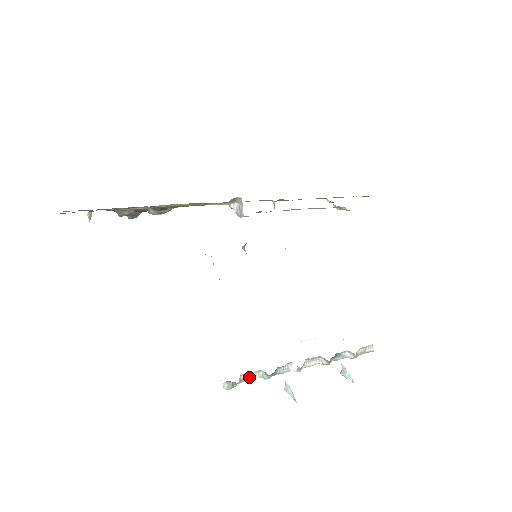
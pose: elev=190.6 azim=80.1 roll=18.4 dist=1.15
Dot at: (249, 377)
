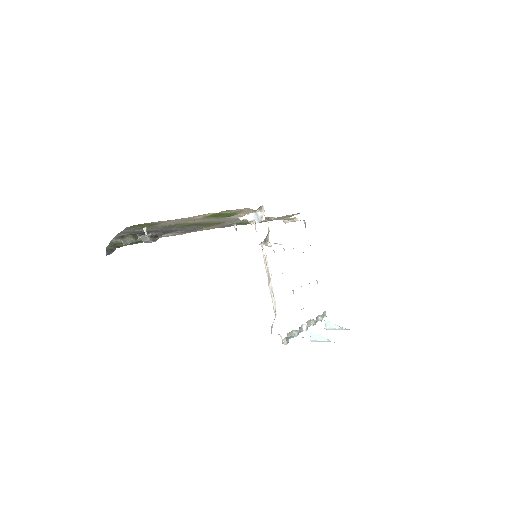
Dot at: occluded
